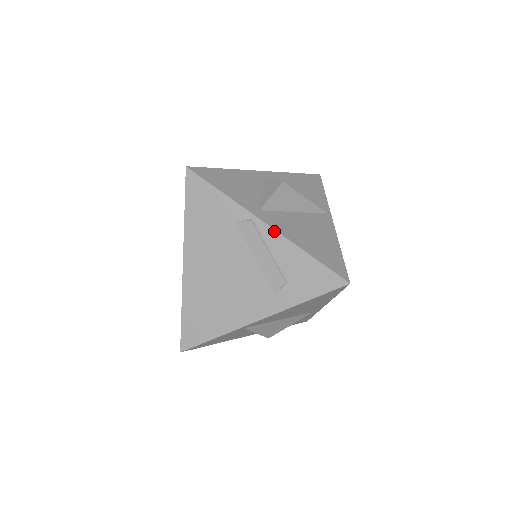
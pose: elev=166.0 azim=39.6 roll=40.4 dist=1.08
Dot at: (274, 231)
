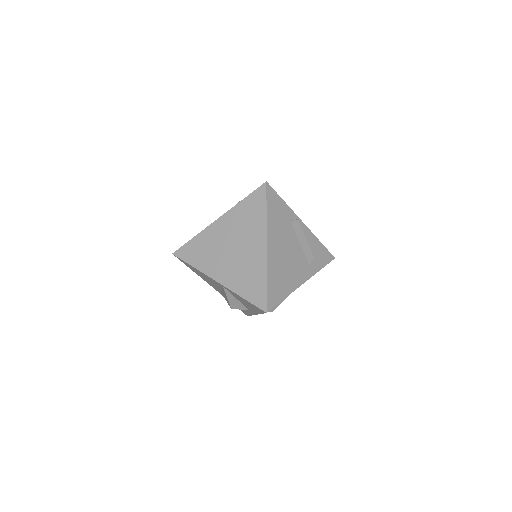
Dot at: (307, 227)
